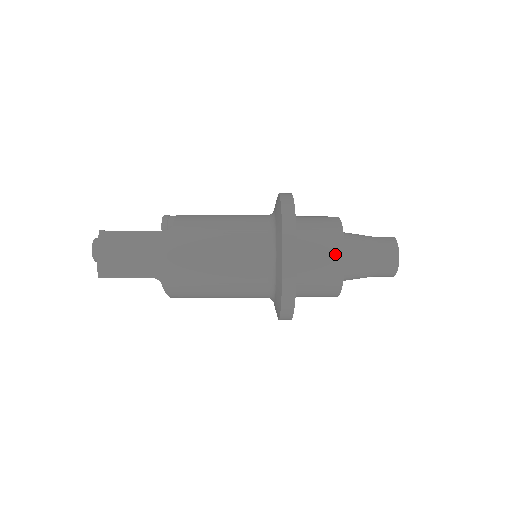
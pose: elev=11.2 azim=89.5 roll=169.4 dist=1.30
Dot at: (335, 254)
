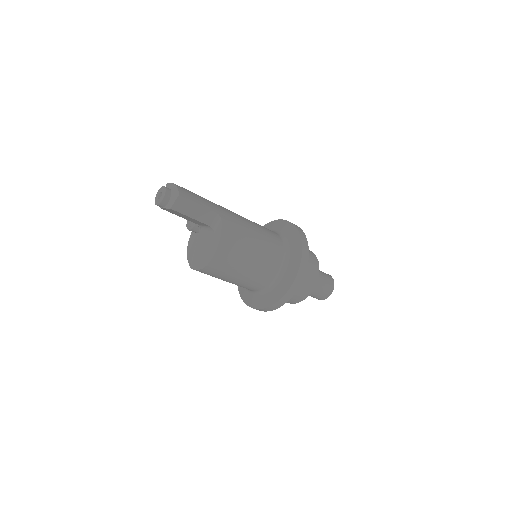
Dot at: occluded
